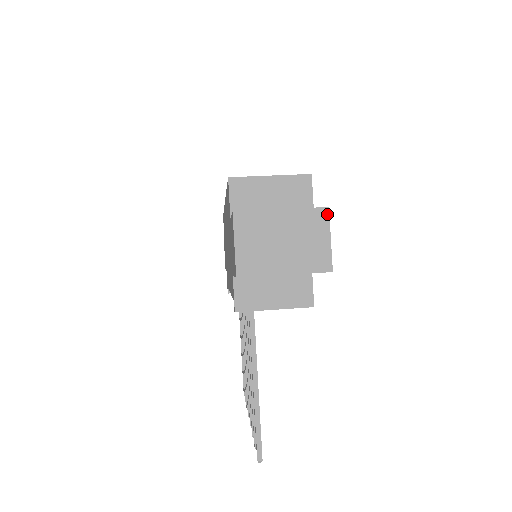
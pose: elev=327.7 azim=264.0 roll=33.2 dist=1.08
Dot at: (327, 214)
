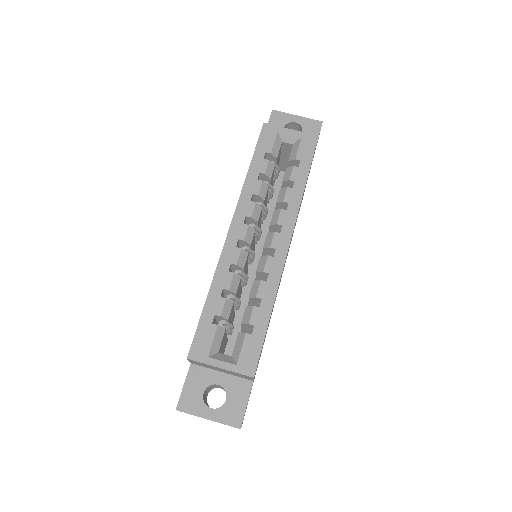
Dot at: occluded
